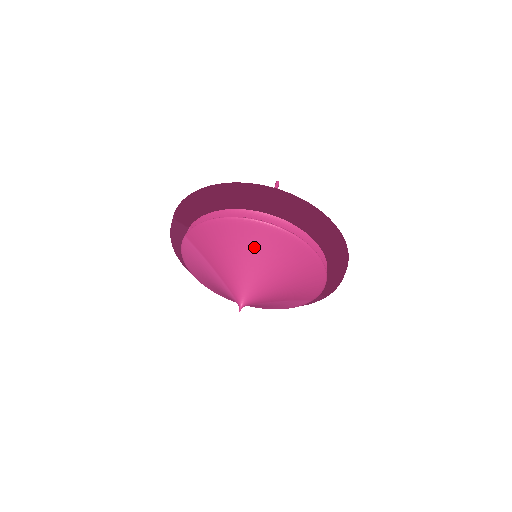
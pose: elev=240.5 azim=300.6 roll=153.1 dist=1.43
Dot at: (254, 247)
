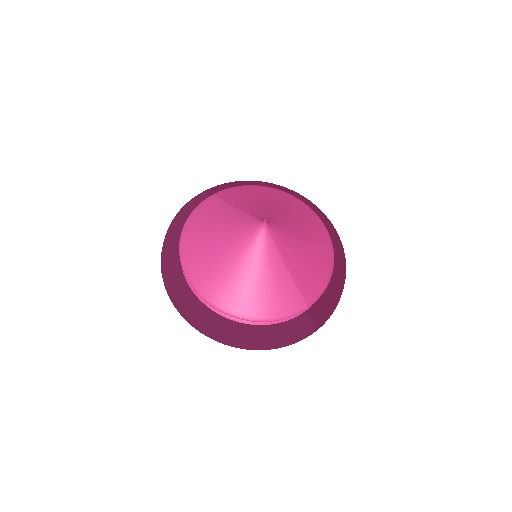
Dot at: (286, 204)
